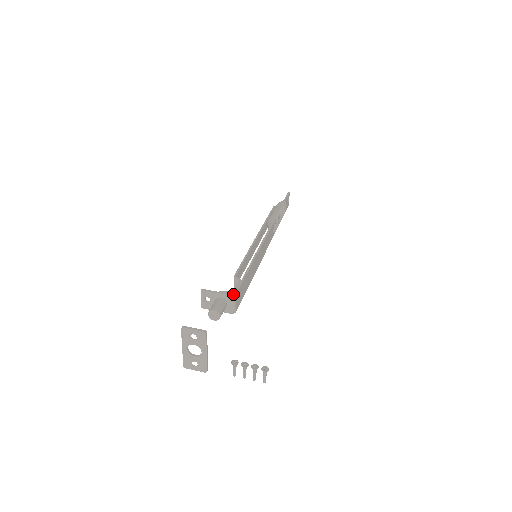
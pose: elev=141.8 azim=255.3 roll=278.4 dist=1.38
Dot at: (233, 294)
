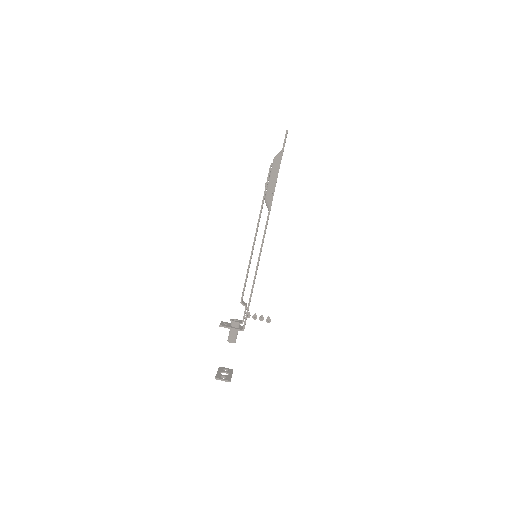
Dot at: (242, 330)
